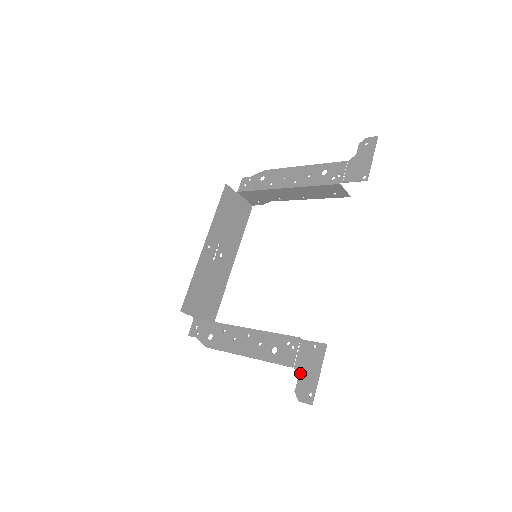
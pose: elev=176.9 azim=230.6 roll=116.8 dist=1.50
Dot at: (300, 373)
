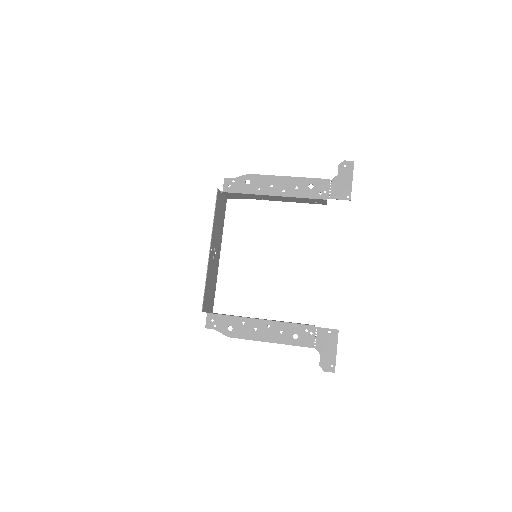
Dot at: (321, 352)
